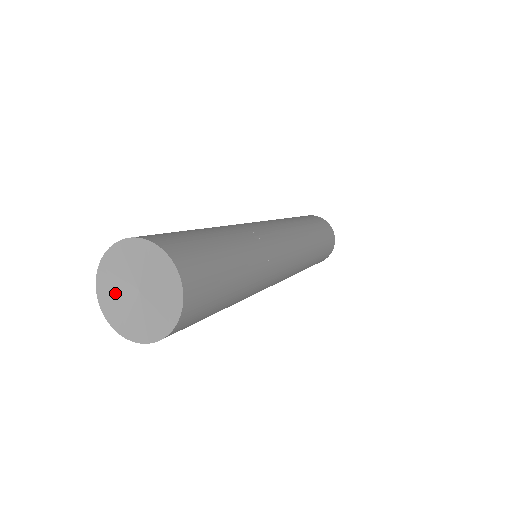
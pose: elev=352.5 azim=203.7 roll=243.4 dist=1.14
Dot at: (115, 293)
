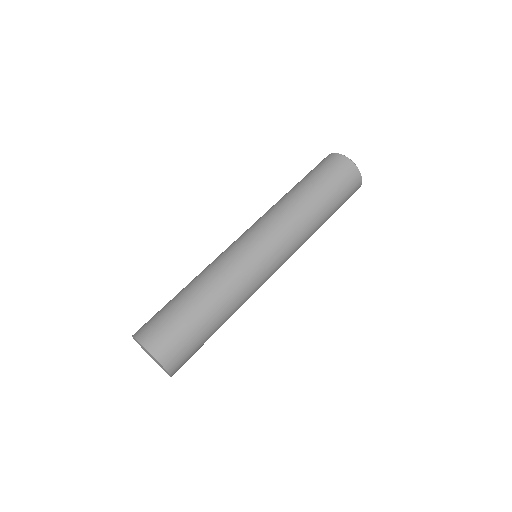
Dot at: (141, 345)
